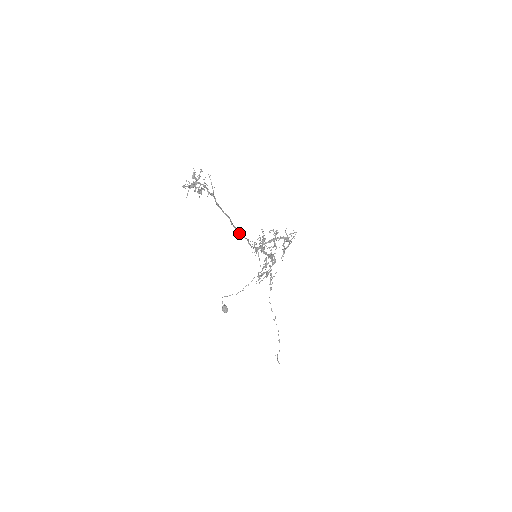
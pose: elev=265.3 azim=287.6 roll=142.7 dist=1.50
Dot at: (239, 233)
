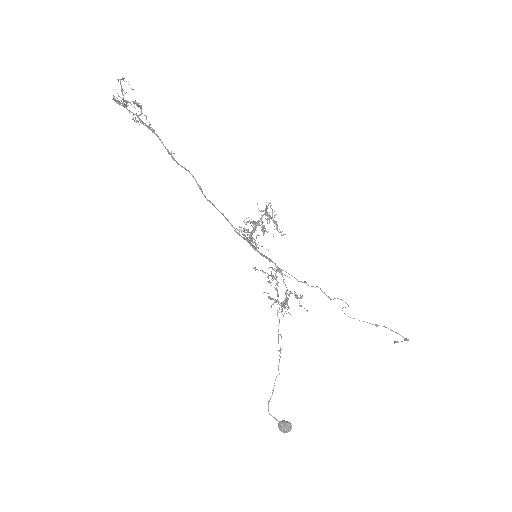
Dot at: (216, 208)
